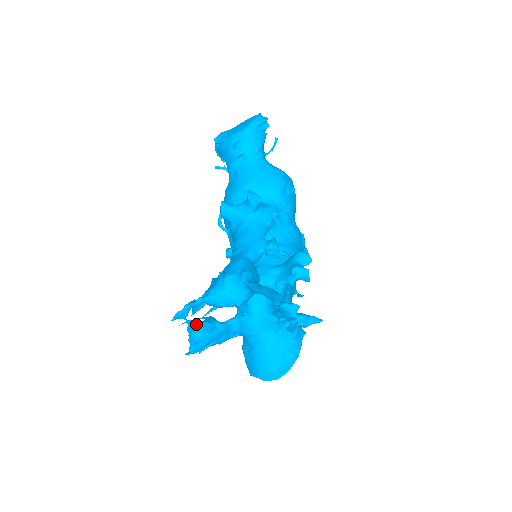
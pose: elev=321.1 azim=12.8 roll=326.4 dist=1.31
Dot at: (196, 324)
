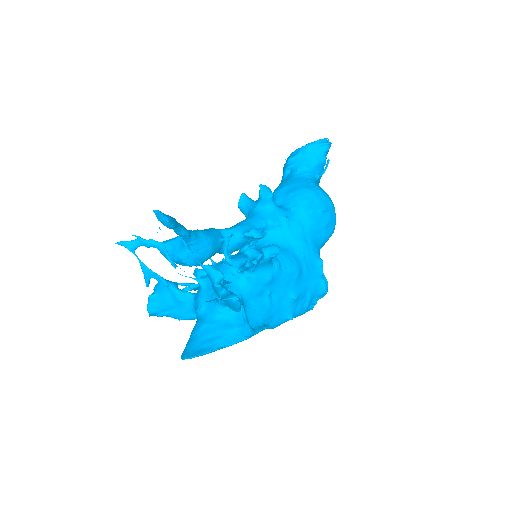
Dot at: (151, 273)
